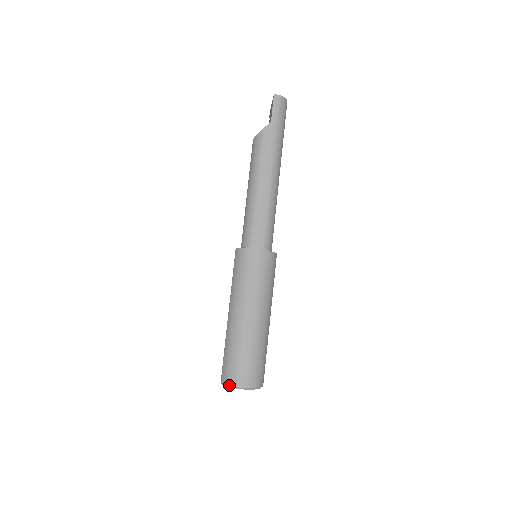
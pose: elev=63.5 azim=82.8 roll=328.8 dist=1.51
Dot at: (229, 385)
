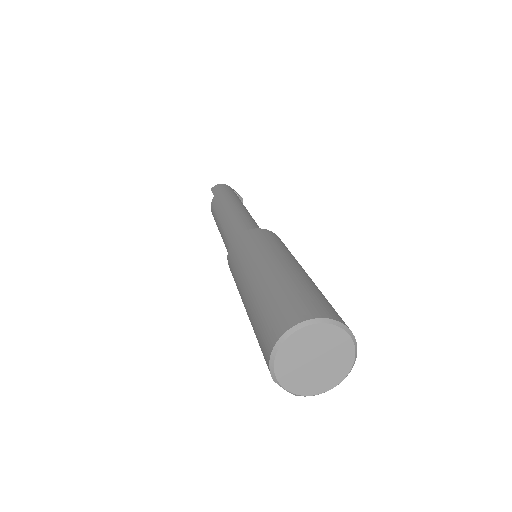
Dot at: (269, 357)
